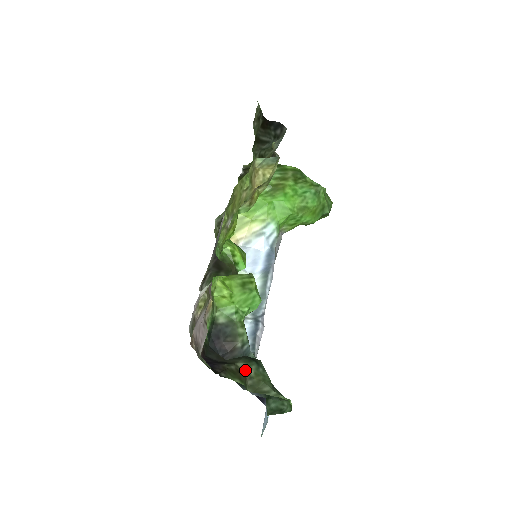
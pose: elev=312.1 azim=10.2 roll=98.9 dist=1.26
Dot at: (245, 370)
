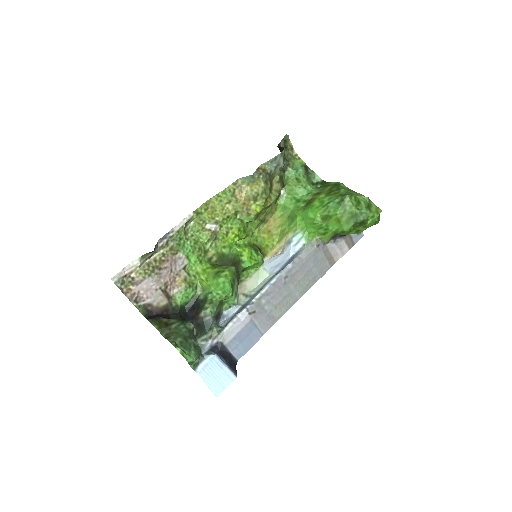
Dot at: (171, 324)
